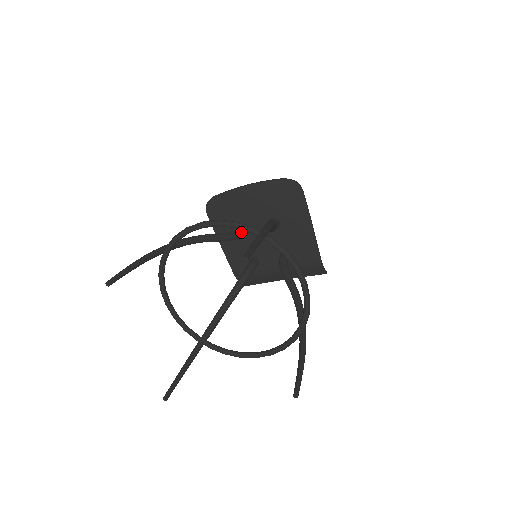
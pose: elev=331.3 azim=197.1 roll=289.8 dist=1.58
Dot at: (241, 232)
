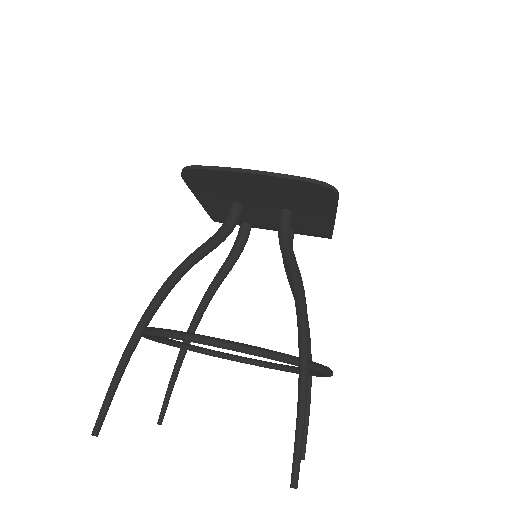
Dot at: (237, 221)
